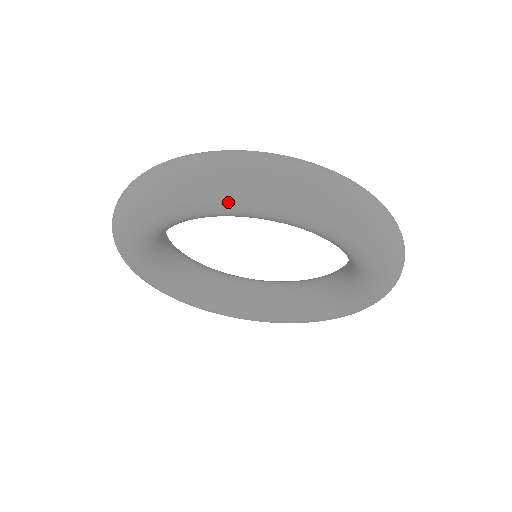
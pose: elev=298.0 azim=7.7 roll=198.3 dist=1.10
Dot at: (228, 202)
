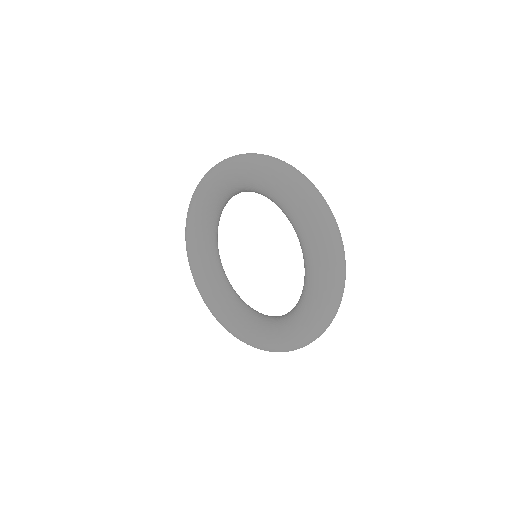
Dot at: (299, 209)
